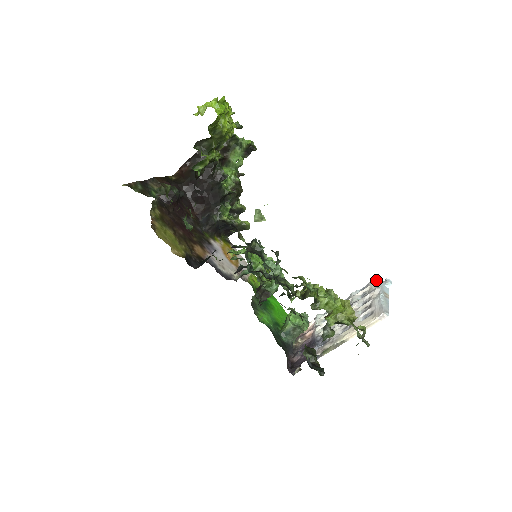
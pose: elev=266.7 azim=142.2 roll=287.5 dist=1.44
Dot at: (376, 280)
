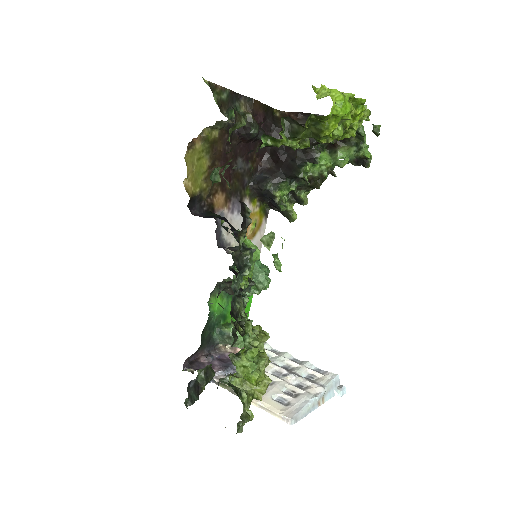
Dot at: (334, 378)
